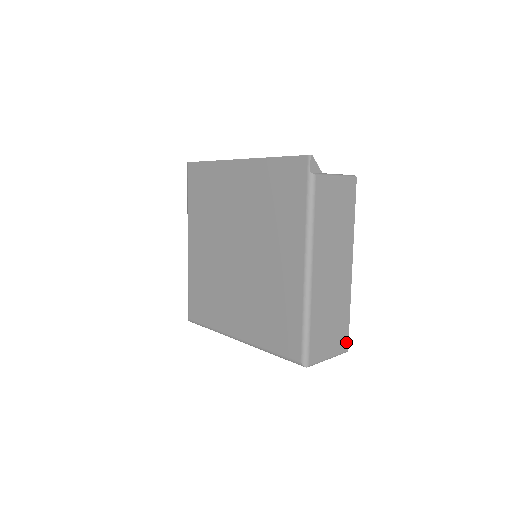
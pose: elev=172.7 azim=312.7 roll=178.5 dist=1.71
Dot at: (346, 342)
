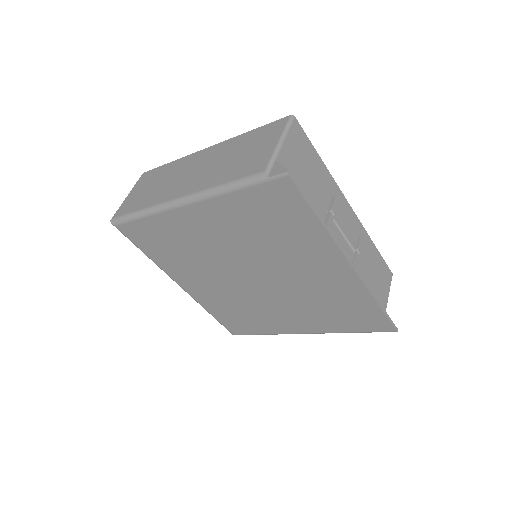
Dot at: occluded
